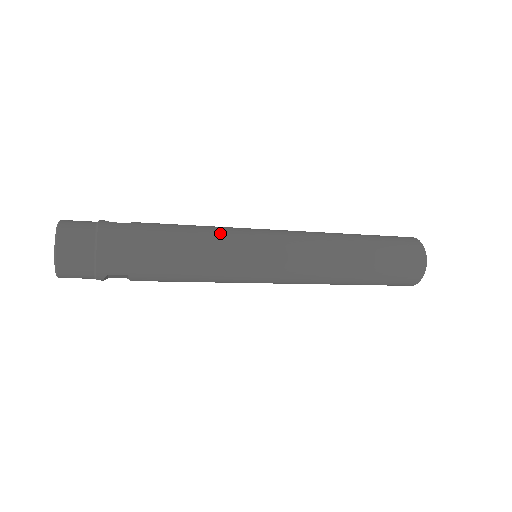
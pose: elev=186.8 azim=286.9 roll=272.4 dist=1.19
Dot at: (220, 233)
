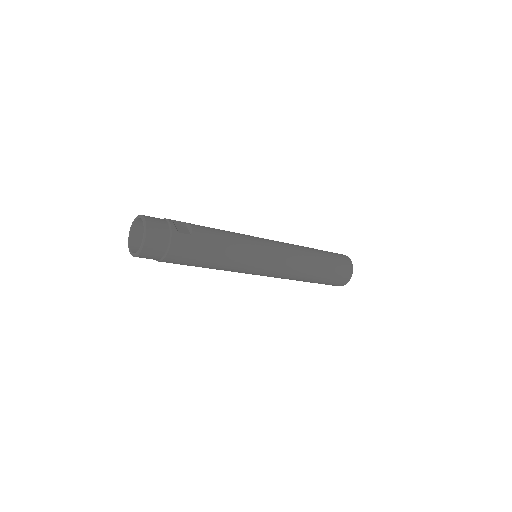
Dot at: (244, 252)
